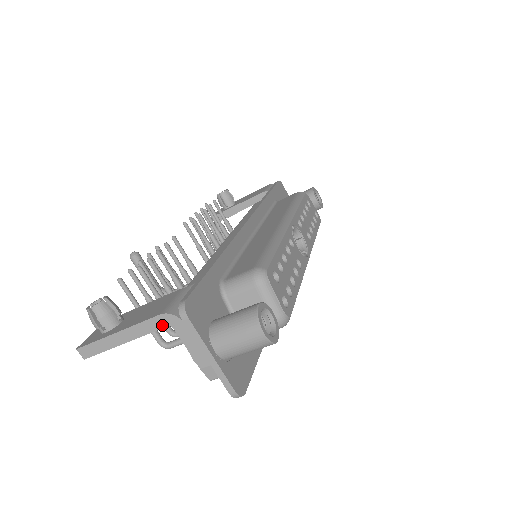
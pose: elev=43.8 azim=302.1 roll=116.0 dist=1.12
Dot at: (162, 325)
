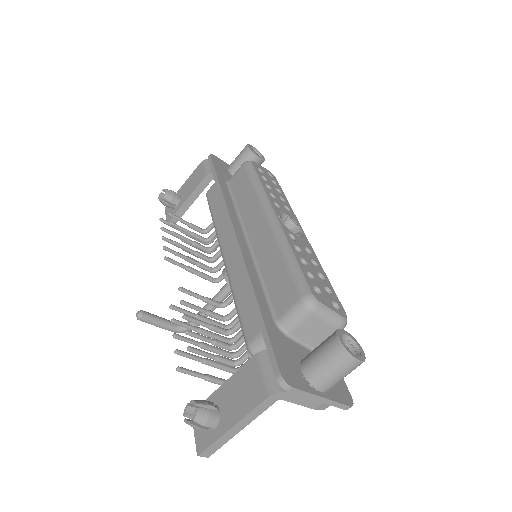
Dot at: (271, 403)
